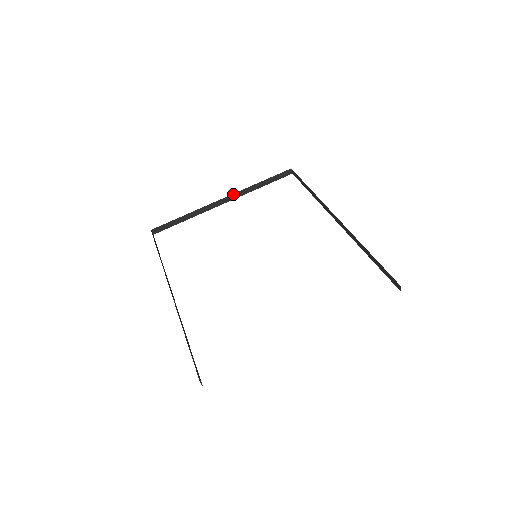
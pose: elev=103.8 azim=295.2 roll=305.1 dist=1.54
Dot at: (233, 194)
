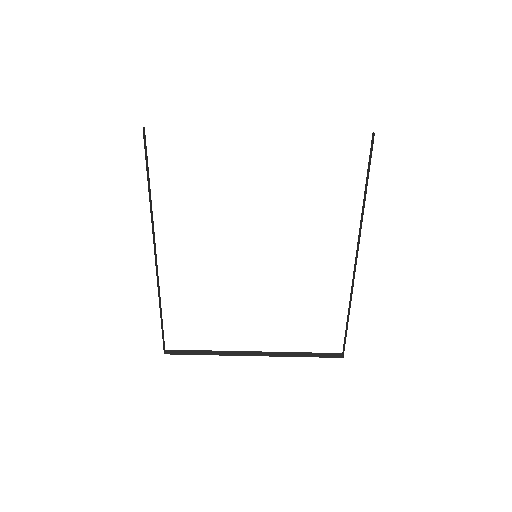
Dot at: occluded
